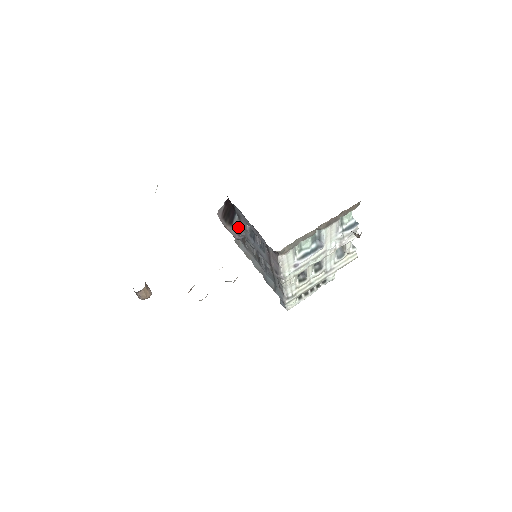
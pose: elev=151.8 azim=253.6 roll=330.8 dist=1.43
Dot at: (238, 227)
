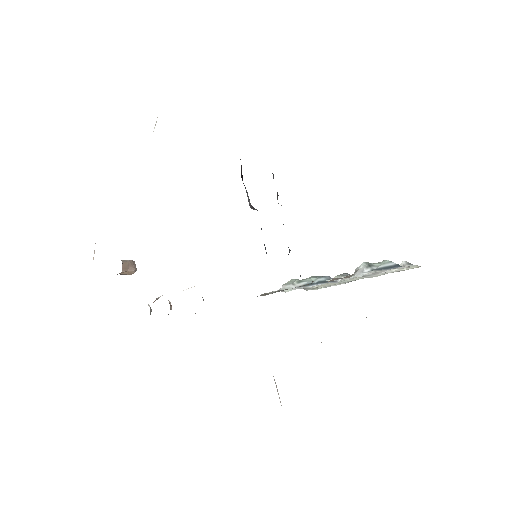
Dot at: occluded
